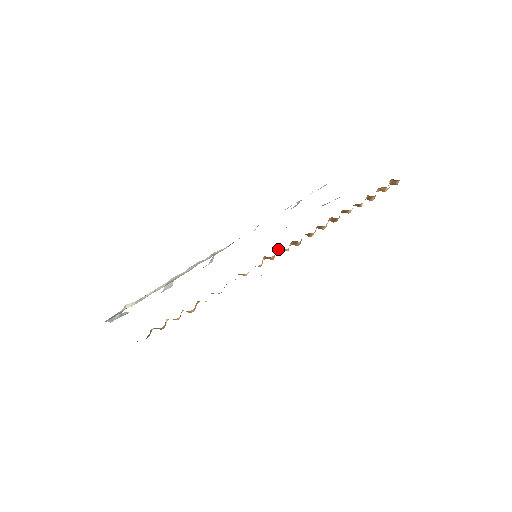
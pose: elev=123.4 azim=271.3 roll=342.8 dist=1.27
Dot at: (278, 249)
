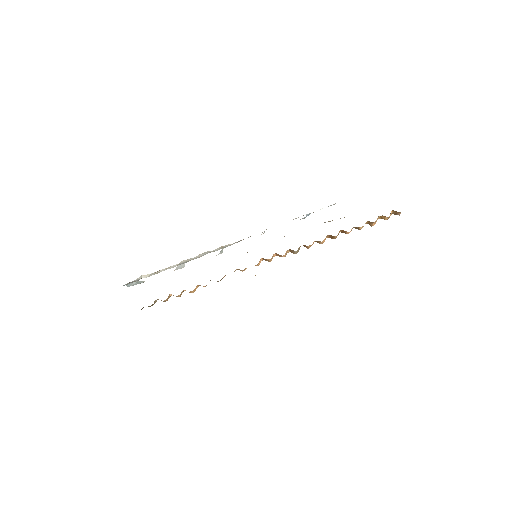
Dot at: (276, 254)
